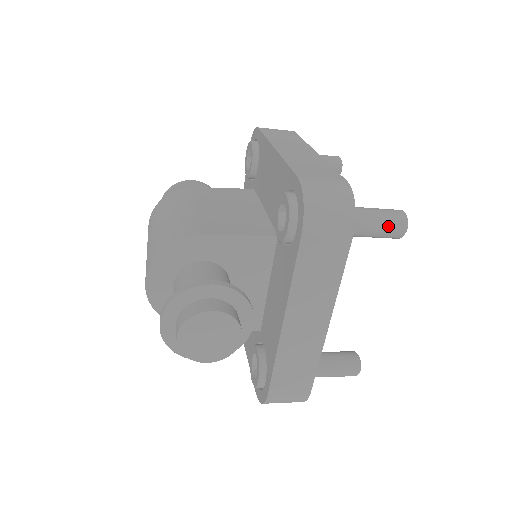
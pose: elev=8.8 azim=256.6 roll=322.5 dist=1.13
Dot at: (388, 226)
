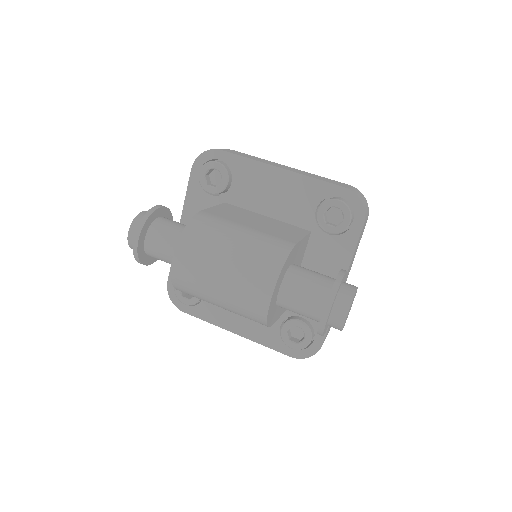
Dot at: occluded
